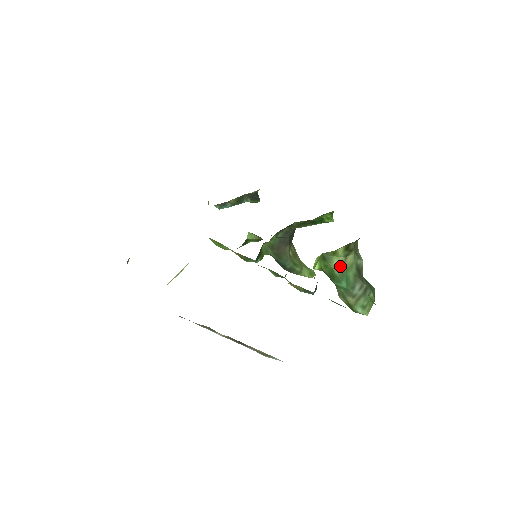
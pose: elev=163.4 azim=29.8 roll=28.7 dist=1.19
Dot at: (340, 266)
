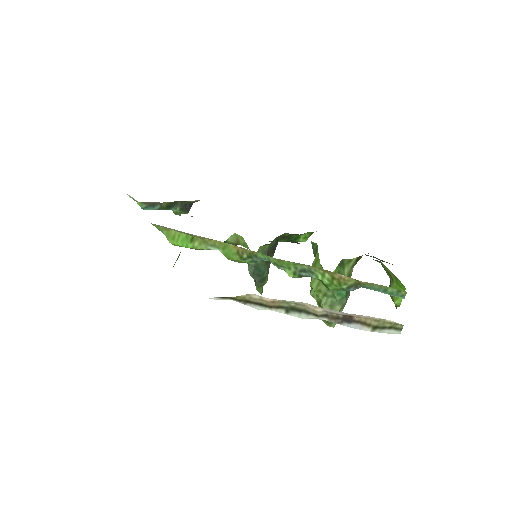
Dot at: (347, 274)
